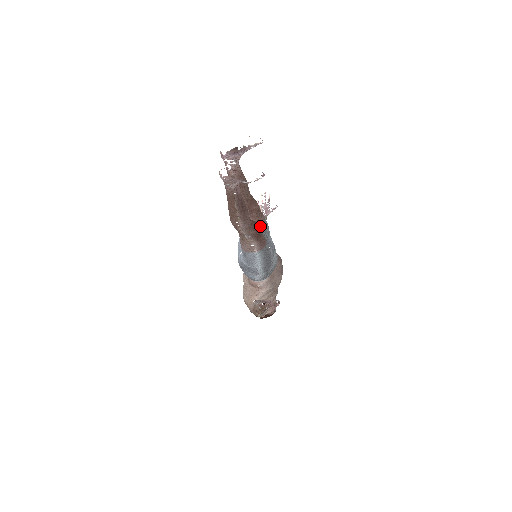
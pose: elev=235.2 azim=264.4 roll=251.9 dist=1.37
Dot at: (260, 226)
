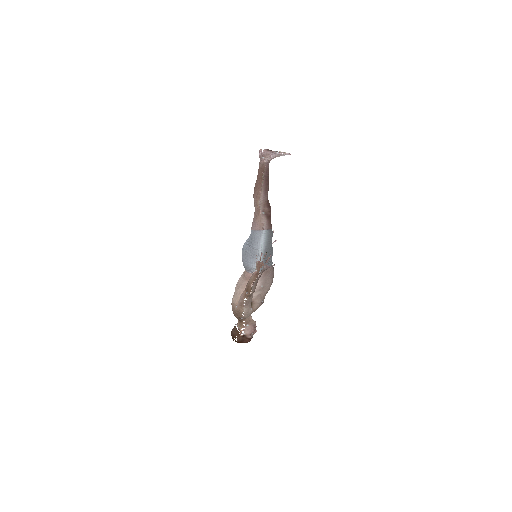
Dot at: occluded
